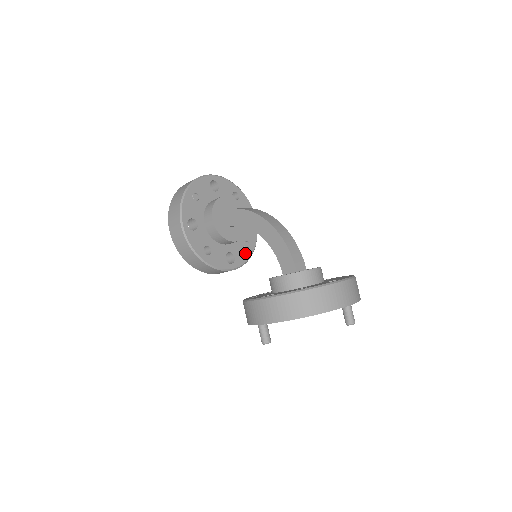
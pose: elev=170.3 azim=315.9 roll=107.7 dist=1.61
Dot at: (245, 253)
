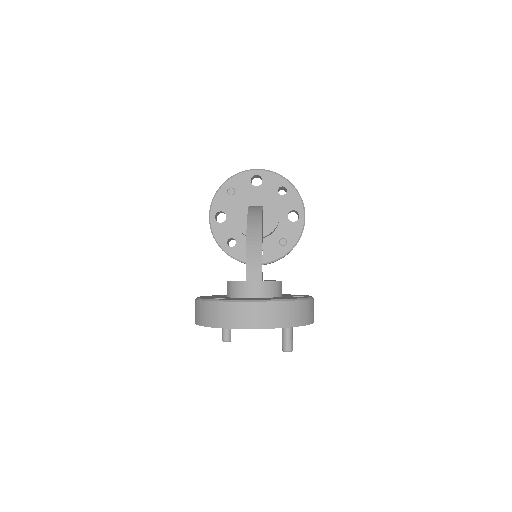
Dot at: (279, 250)
